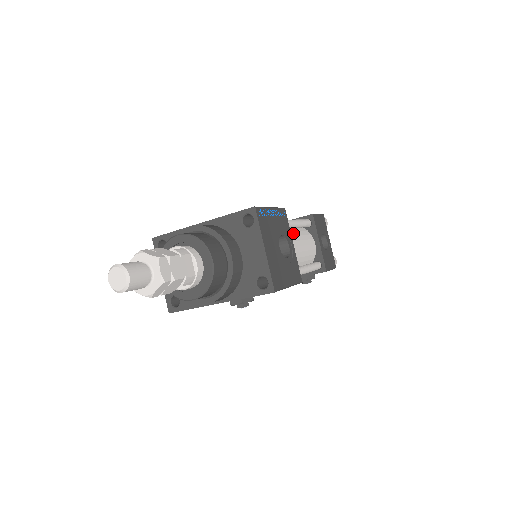
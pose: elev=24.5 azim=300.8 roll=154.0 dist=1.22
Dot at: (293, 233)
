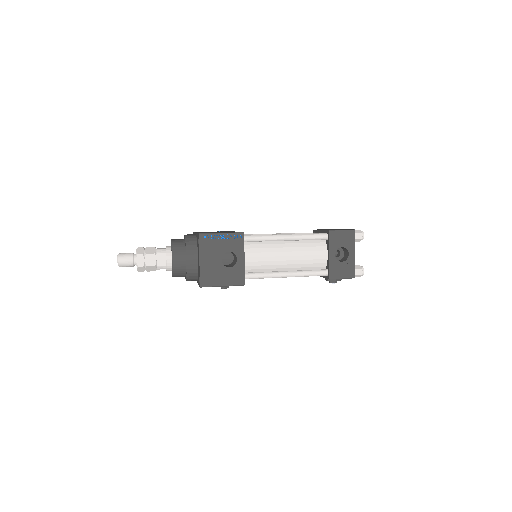
Dot at: (294, 244)
